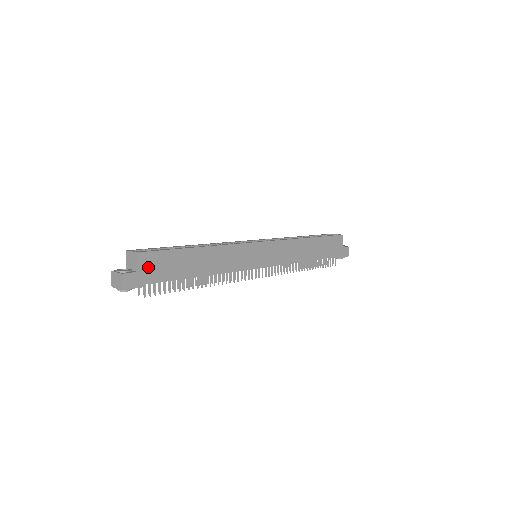
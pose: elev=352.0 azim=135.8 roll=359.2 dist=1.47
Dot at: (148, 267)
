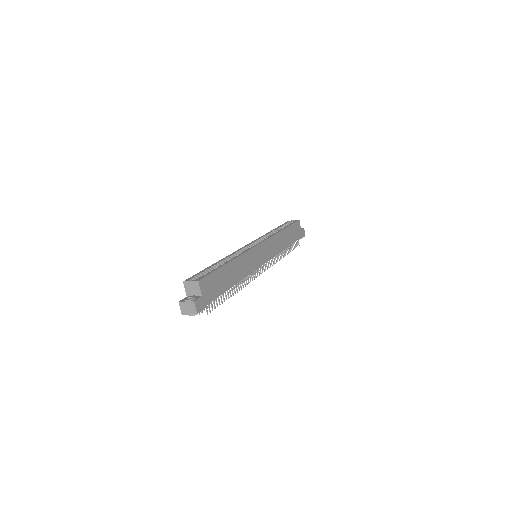
Dot at: (206, 290)
